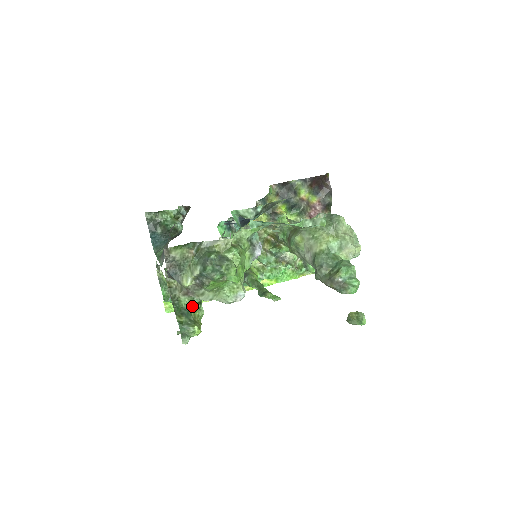
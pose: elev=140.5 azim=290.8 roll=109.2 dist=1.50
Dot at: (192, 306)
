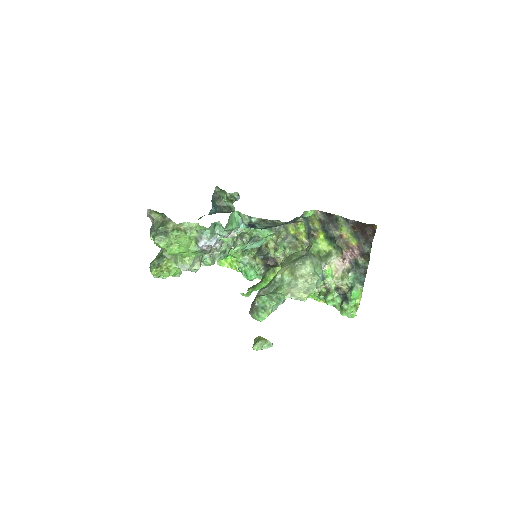
Dot at: (166, 257)
